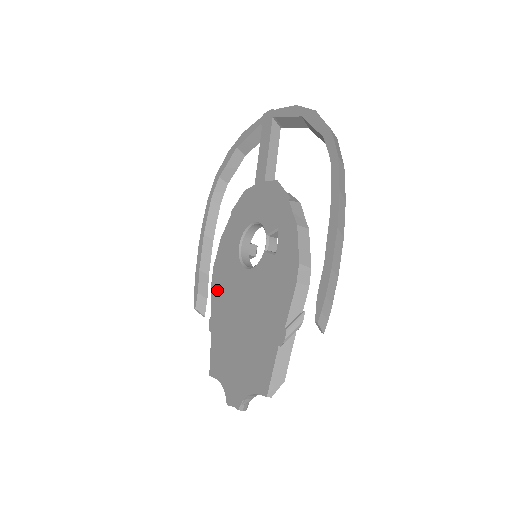
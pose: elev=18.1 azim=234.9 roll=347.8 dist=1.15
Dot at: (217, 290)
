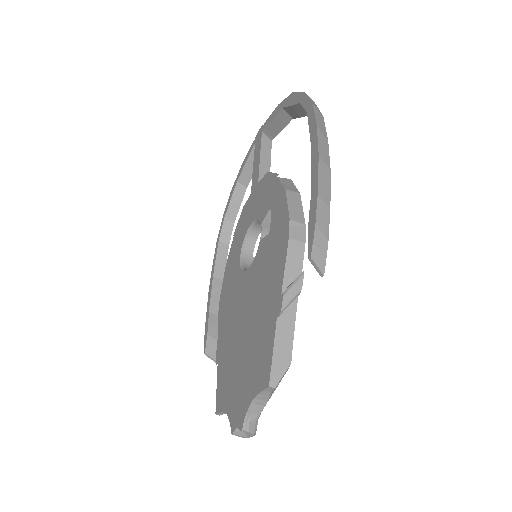
Dot at: (223, 315)
